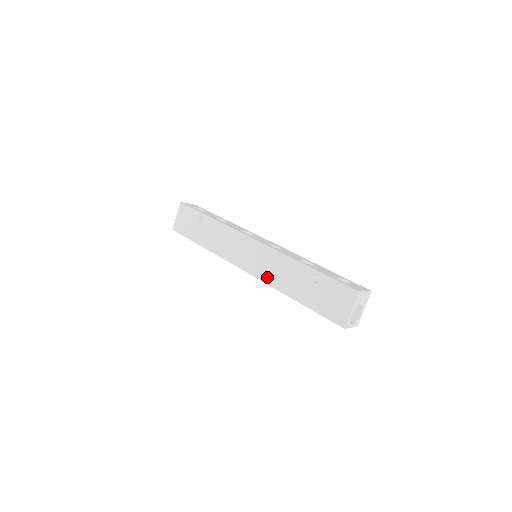
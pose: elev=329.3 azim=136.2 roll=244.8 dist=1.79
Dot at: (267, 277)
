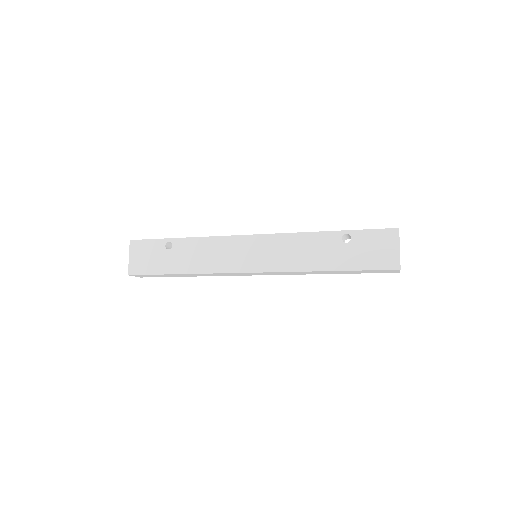
Dot at: (286, 265)
